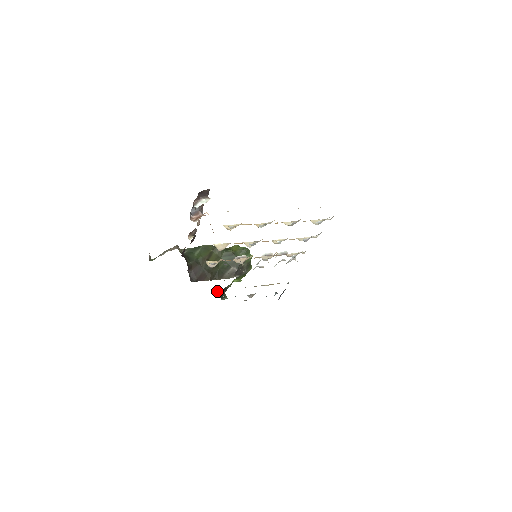
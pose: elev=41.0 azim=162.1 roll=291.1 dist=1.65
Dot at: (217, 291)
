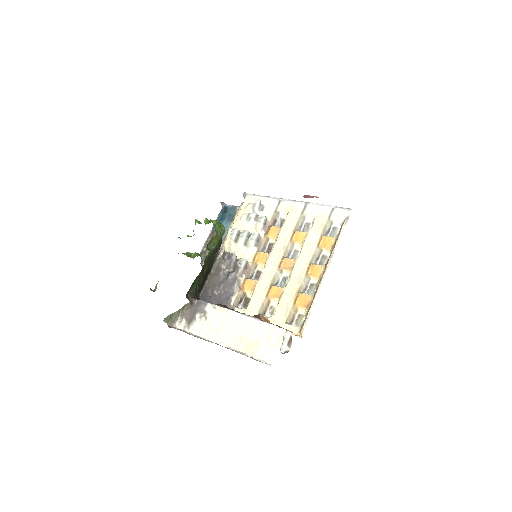
Dot at: (189, 256)
